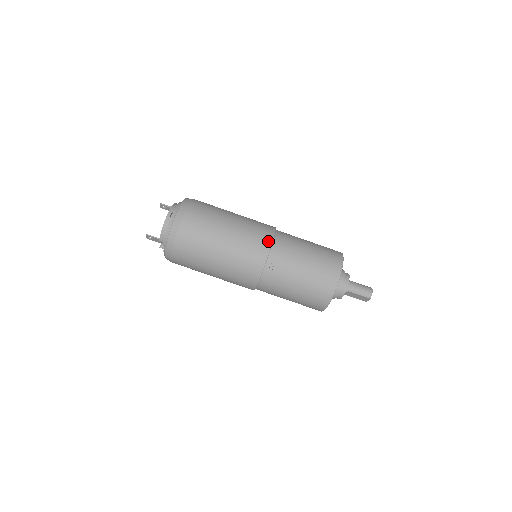
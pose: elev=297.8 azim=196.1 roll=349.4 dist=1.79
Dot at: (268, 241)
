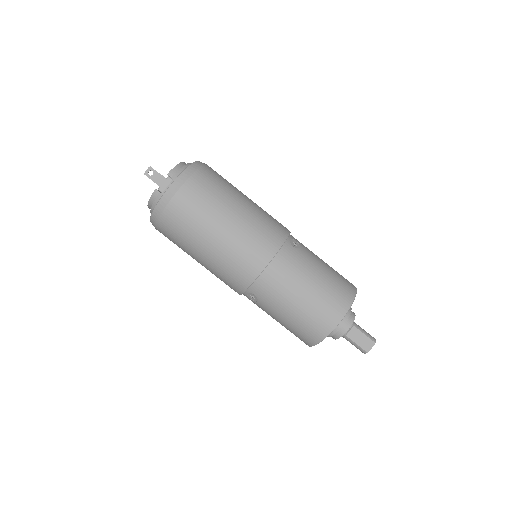
Dot at: occluded
